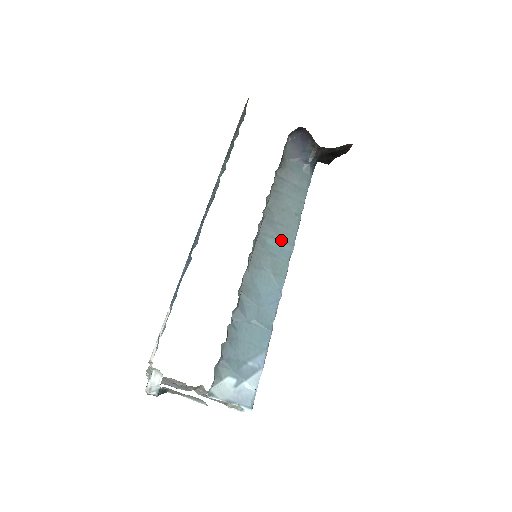
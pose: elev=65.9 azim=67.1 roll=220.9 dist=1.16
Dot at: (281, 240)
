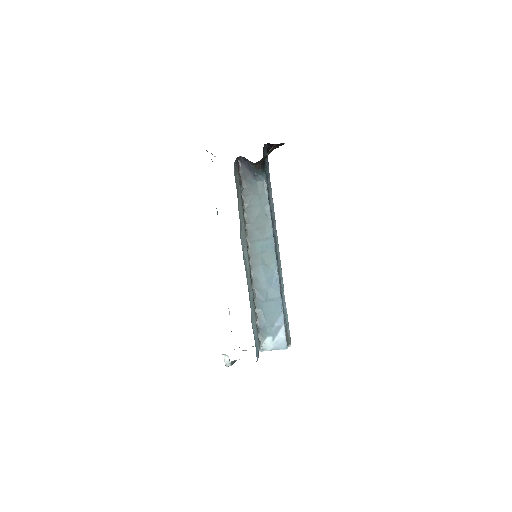
Dot at: (264, 239)
